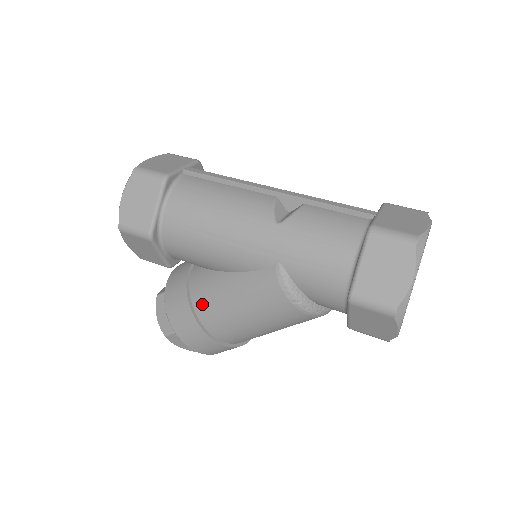
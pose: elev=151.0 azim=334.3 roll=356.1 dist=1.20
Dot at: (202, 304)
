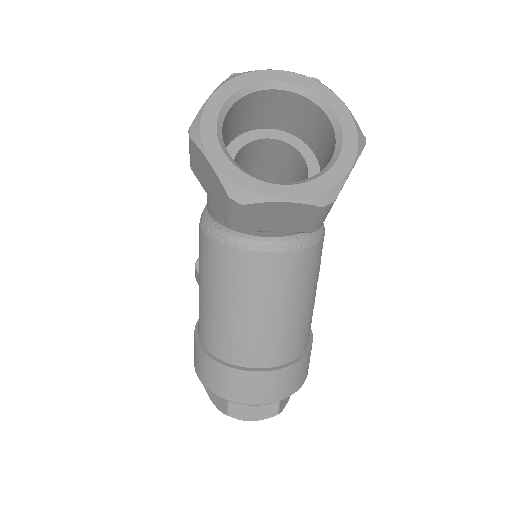
Dot at: occluded
